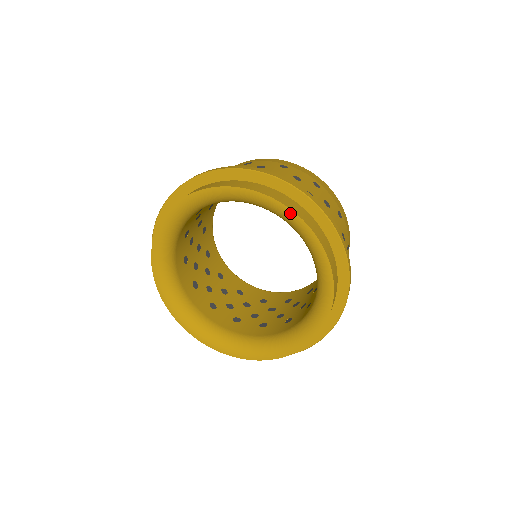
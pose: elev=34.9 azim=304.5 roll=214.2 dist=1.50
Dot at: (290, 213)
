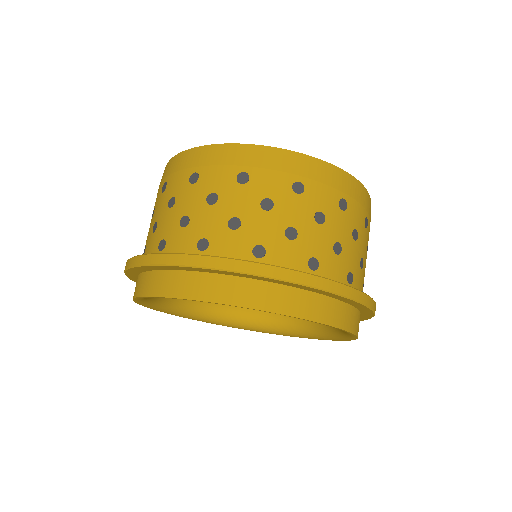
Dot at: occluded
